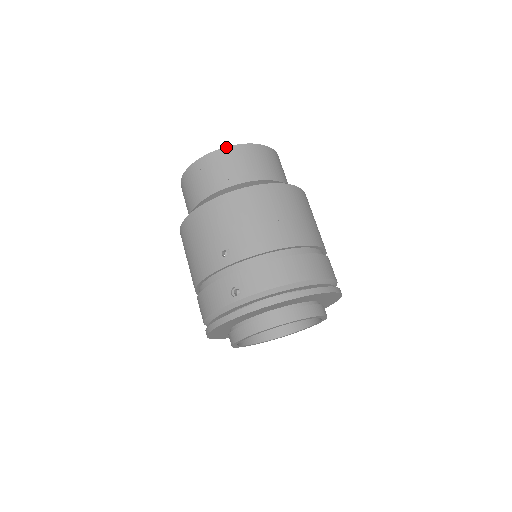
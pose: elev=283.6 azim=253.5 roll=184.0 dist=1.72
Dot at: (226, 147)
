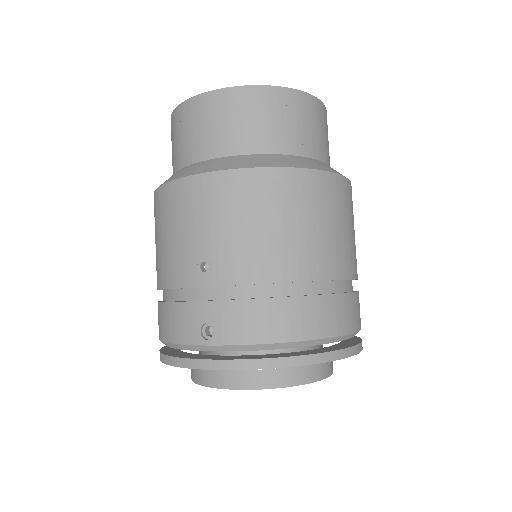
Dot at: (248, 86)
